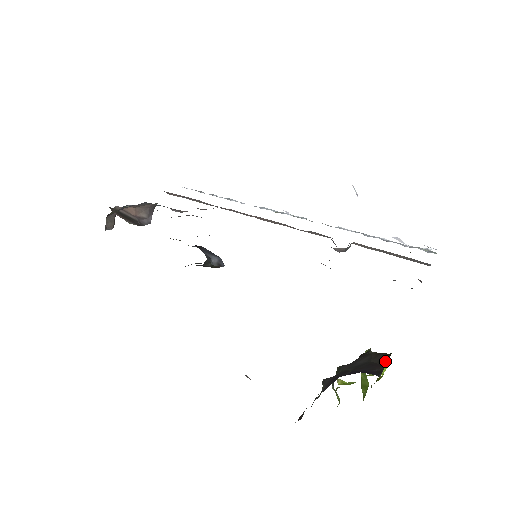
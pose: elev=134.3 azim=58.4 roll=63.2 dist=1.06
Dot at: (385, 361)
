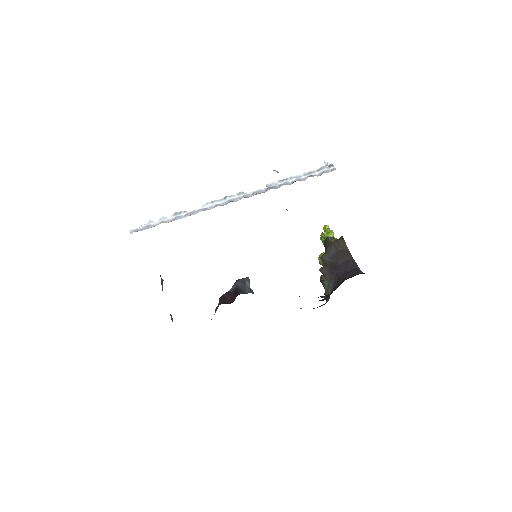
Dot at: (345, 246)
